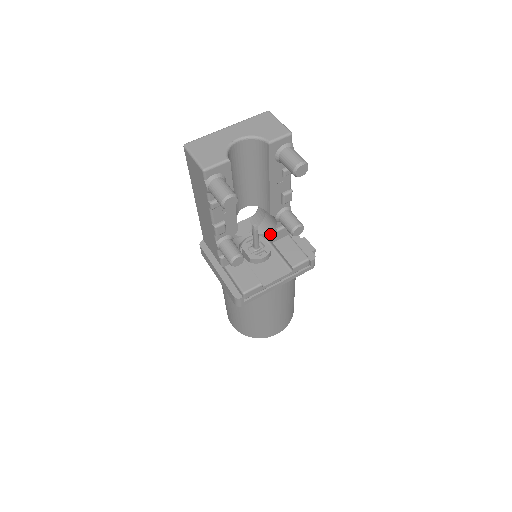
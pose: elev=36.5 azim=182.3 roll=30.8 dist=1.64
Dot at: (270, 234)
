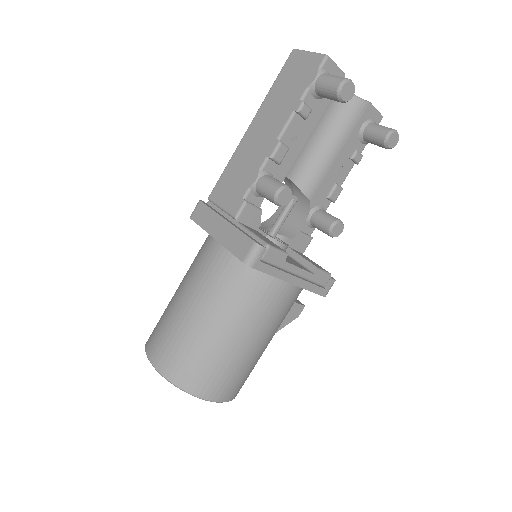
Dot at: (287, 235)
